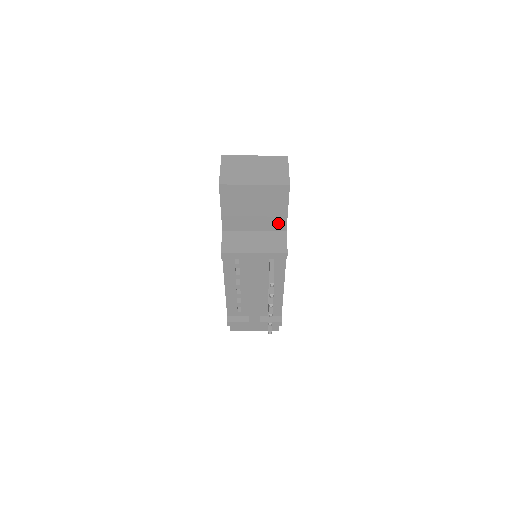
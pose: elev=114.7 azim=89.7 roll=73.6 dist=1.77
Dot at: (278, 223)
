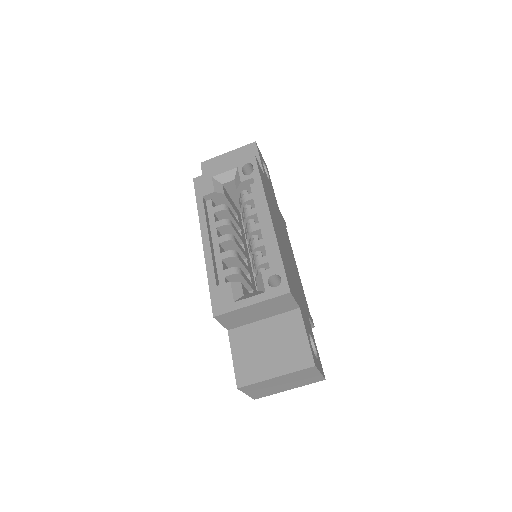
Dot at: occluded
